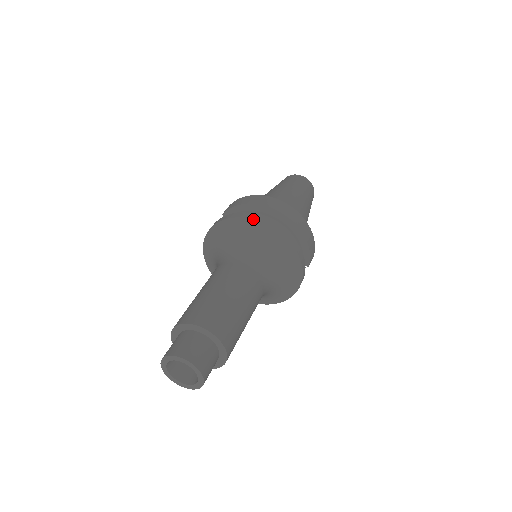
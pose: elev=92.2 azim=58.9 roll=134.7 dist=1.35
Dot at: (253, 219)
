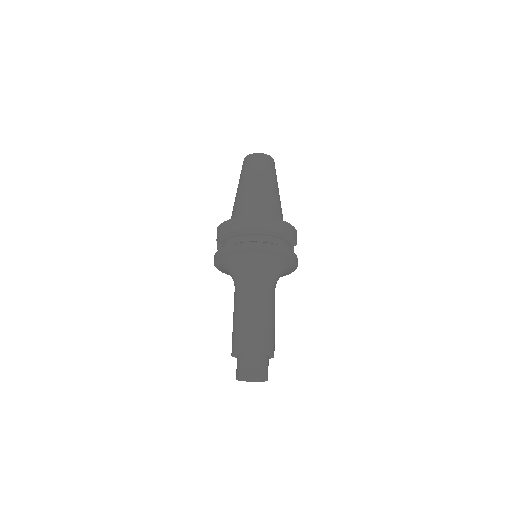
Dot at: (242, 250)
